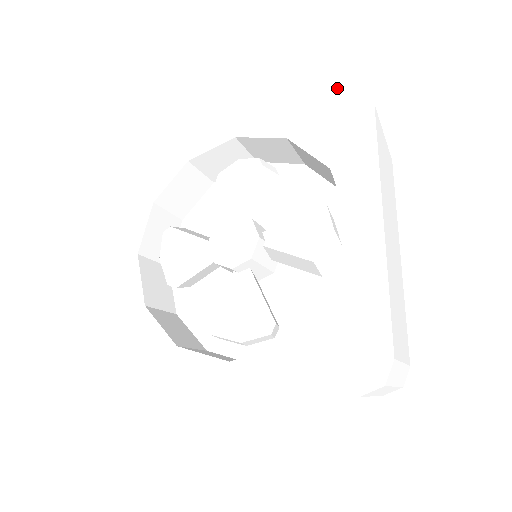
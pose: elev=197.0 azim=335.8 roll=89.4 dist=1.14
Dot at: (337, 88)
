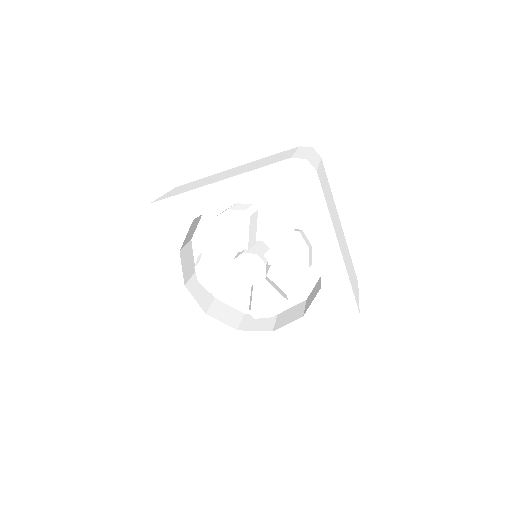
Dot at: (288, 160)
